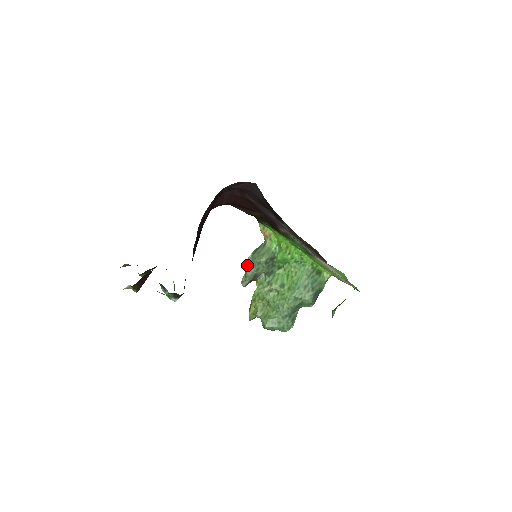
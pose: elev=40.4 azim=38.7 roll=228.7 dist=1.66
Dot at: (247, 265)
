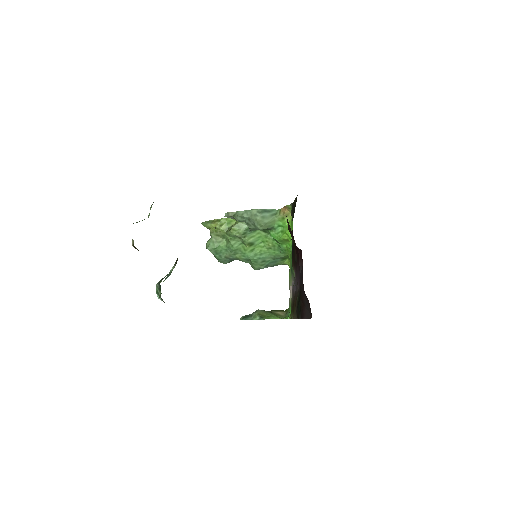
Dot at: (245, 210)
